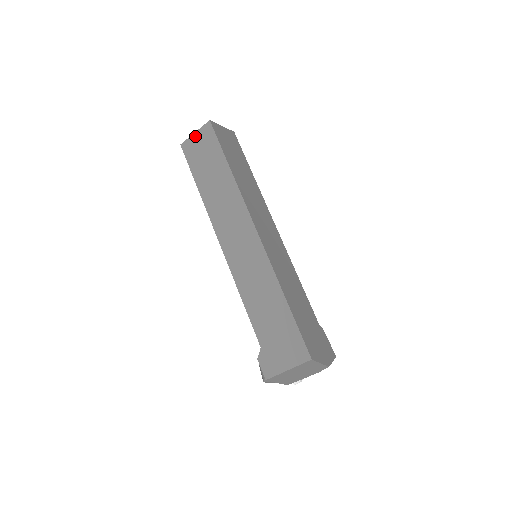
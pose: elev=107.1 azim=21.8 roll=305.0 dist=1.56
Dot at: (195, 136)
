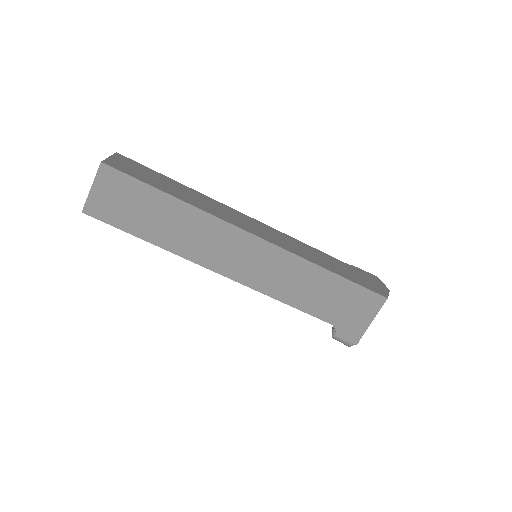
Dot at: (95, 191)
